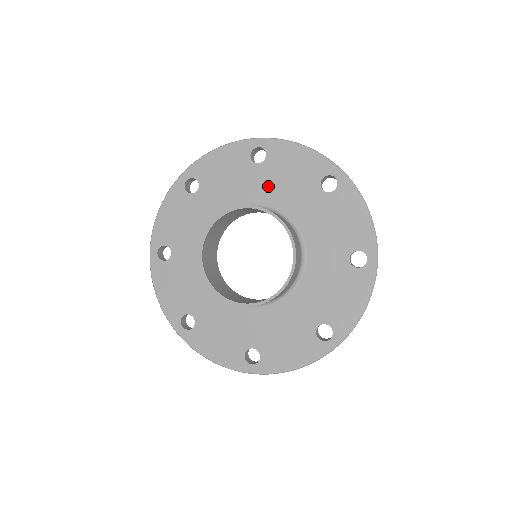
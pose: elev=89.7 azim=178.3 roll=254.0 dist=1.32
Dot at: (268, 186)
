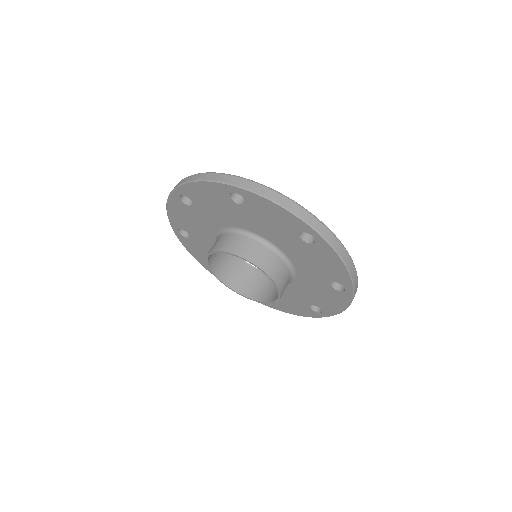
Dot at: (212, 216)
